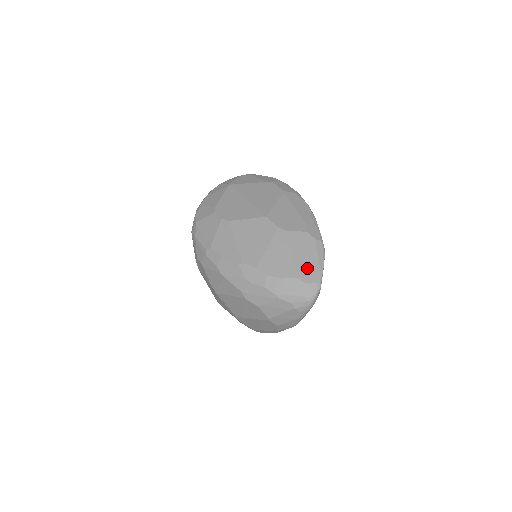
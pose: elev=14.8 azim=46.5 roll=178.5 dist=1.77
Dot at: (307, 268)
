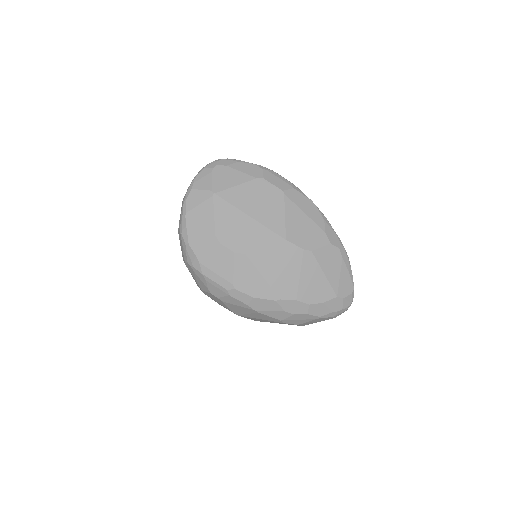
Dot at: (341, 283)
